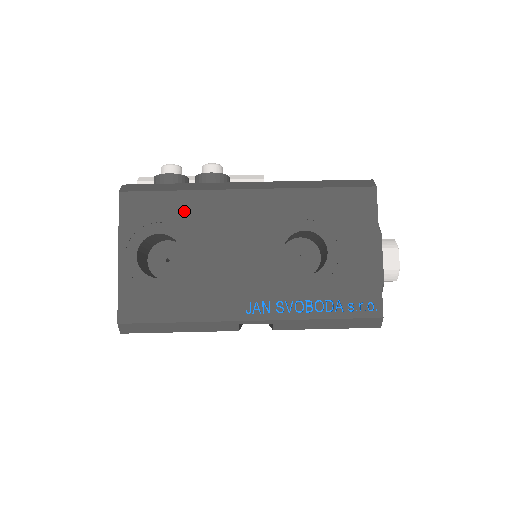
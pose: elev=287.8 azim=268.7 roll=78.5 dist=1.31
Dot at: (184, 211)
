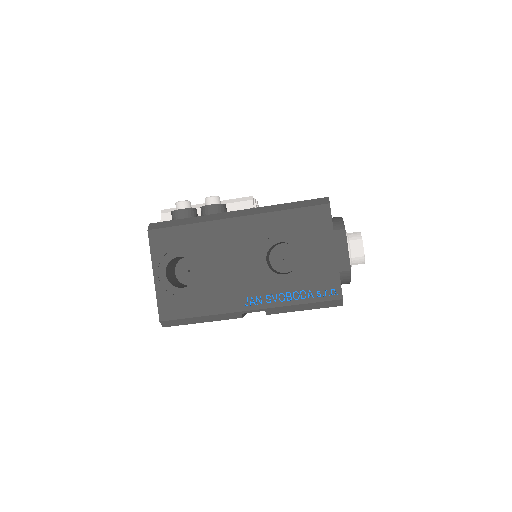
Dot at: (194, 238)
